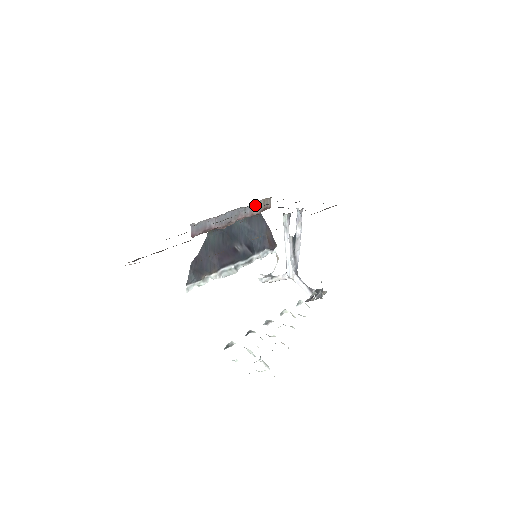
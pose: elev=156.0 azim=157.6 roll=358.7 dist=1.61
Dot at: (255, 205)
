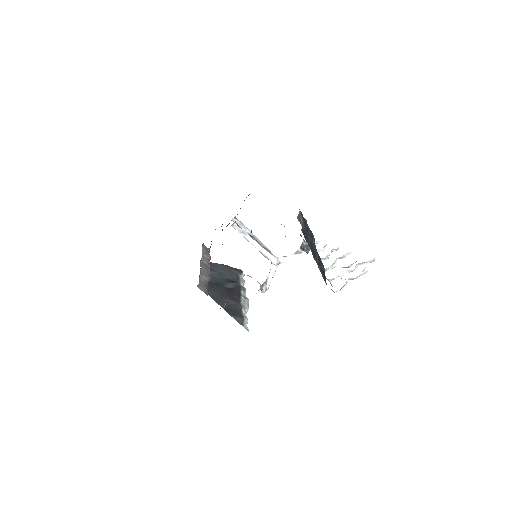
Dot at: occluded
